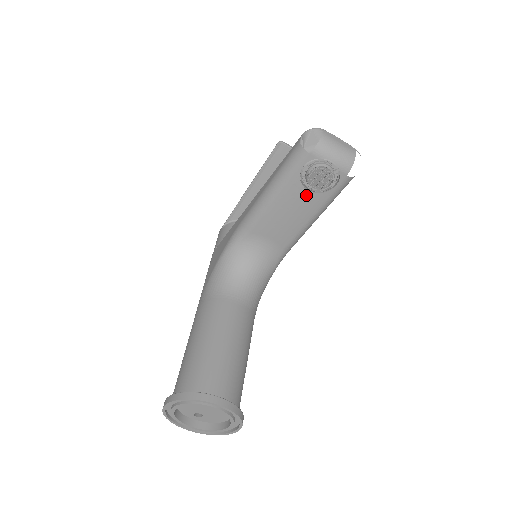
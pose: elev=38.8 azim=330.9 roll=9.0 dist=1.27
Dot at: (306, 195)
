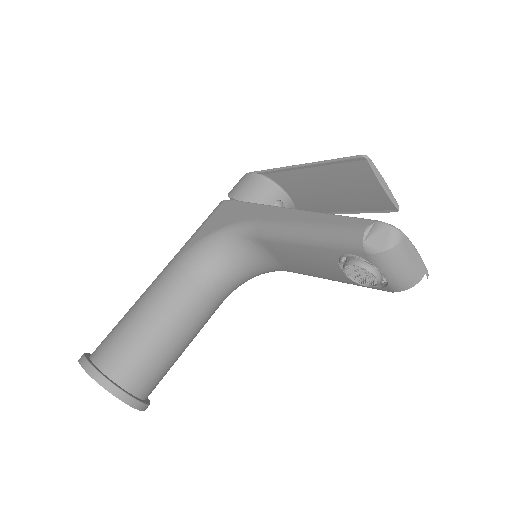
Dot at: (336, 269)
